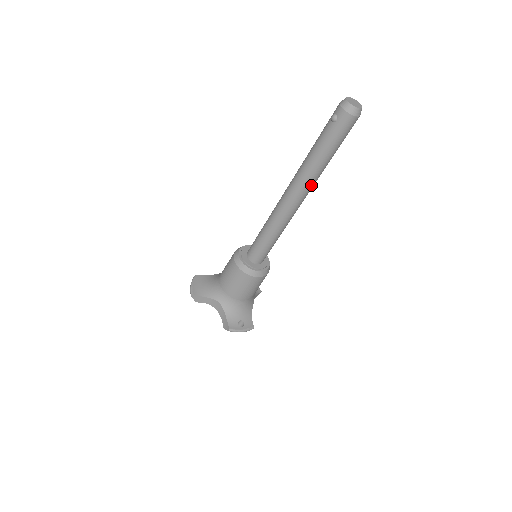
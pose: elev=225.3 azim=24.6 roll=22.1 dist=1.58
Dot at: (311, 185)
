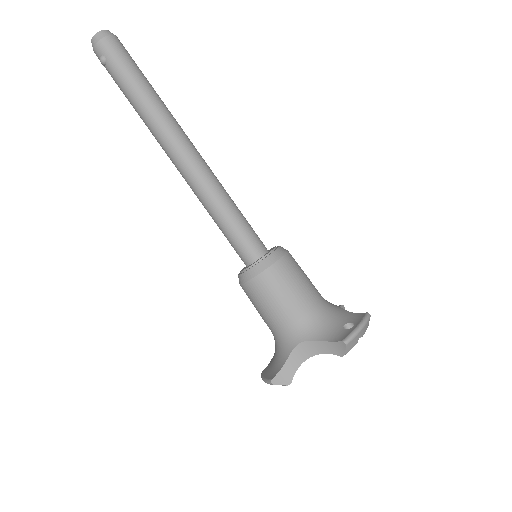
Dot at: (173, 123)
